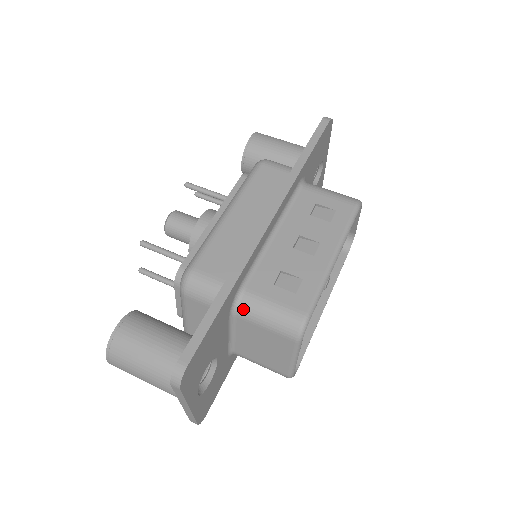
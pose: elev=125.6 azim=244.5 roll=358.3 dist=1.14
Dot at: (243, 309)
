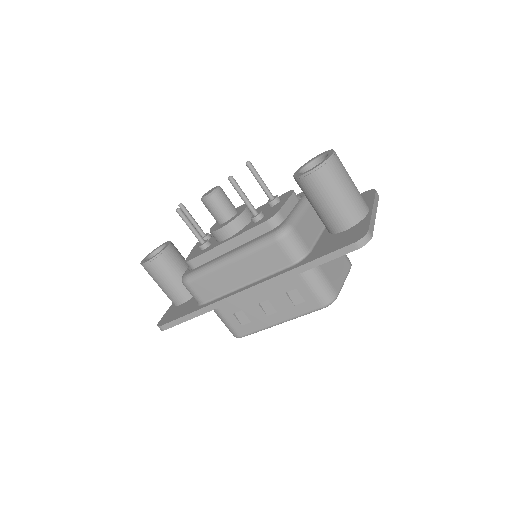
Dot at: occluded
